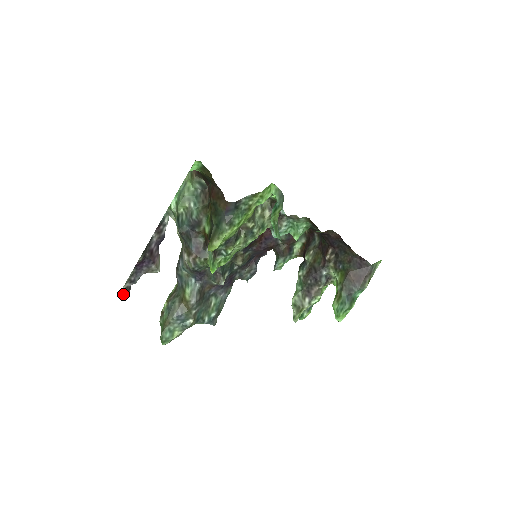
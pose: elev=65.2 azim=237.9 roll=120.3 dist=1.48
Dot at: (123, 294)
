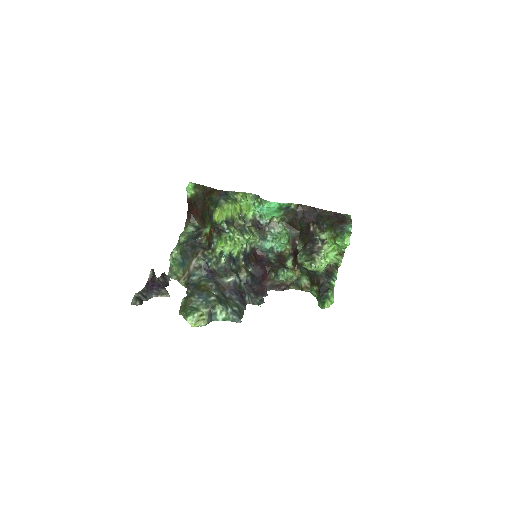
Dot at: (136, 301)
